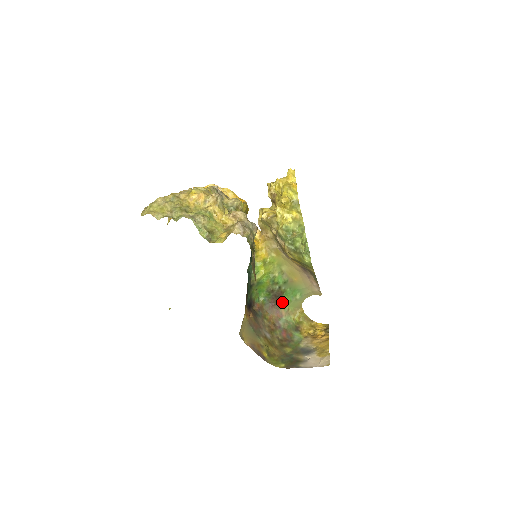
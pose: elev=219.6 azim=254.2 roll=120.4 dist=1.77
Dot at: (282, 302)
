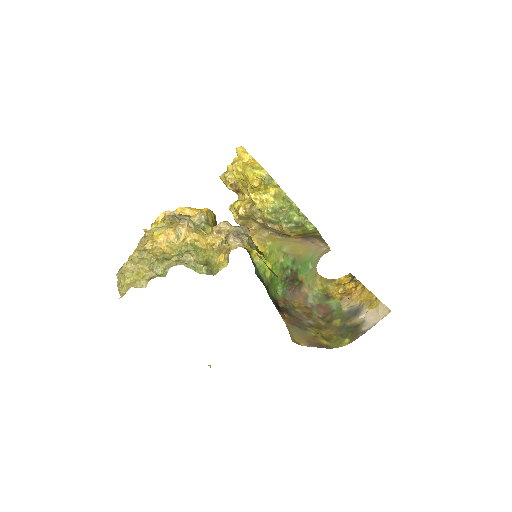
Dot at: (300, 282)
